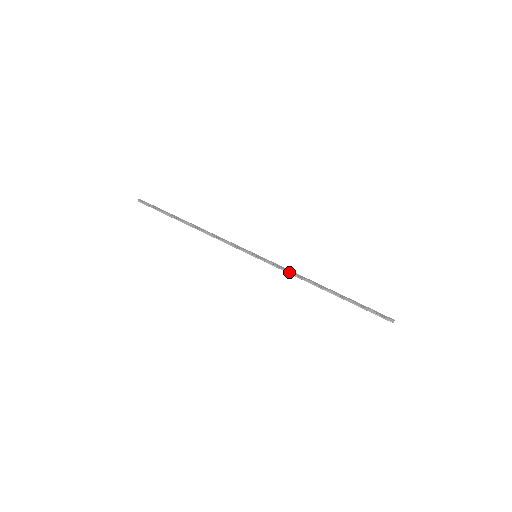
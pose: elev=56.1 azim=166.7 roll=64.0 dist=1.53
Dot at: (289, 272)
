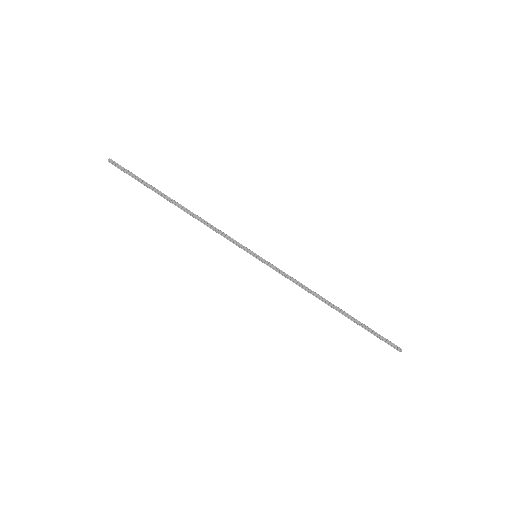
Dot at: (293, 281)
